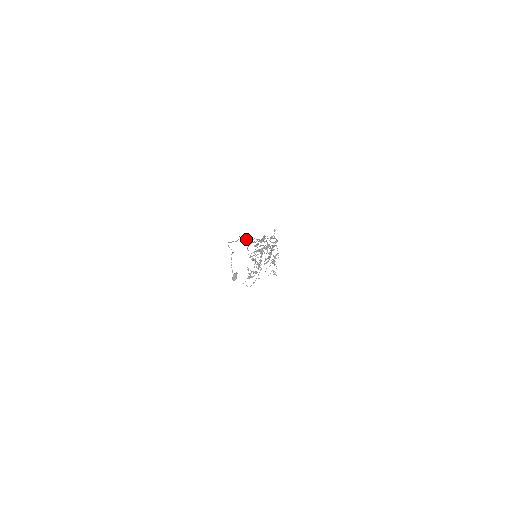
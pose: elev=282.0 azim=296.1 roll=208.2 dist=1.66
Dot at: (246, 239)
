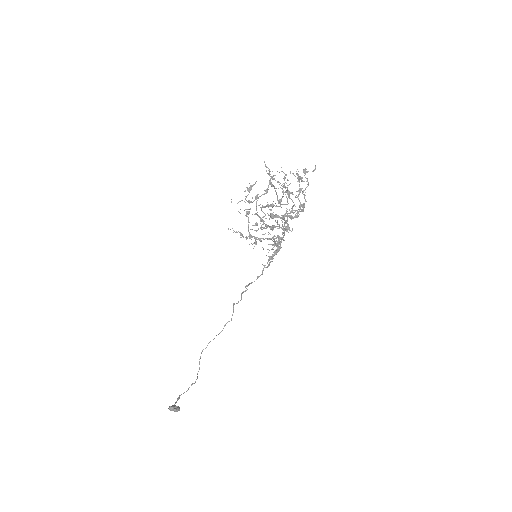
Dot at: (246, 285)
